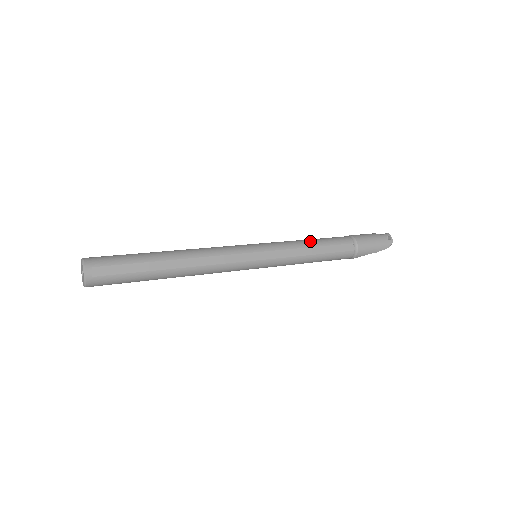
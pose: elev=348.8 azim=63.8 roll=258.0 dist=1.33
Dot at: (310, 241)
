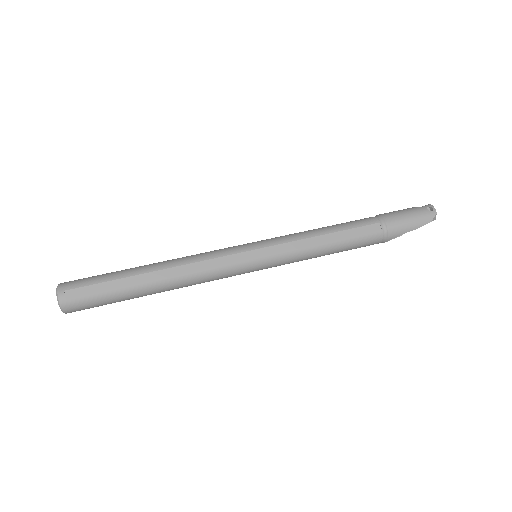
Dot at: (321, 229)
